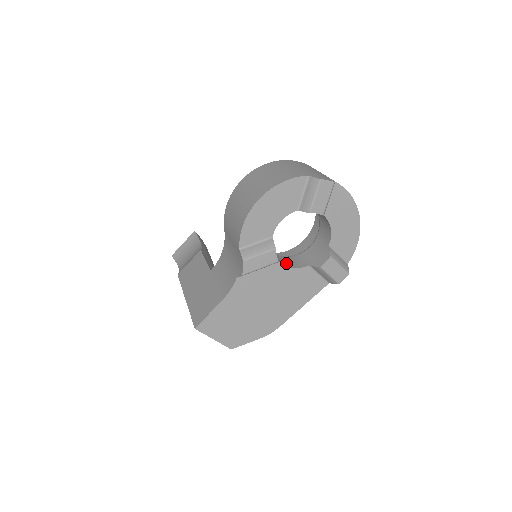
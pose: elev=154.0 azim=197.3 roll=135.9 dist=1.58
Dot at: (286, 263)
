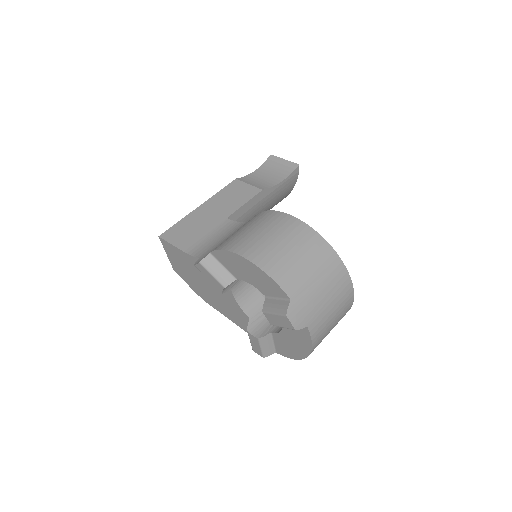
Dot at: (243, 295)
